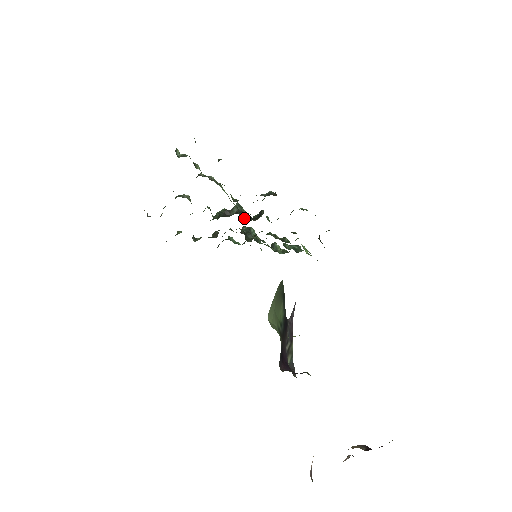
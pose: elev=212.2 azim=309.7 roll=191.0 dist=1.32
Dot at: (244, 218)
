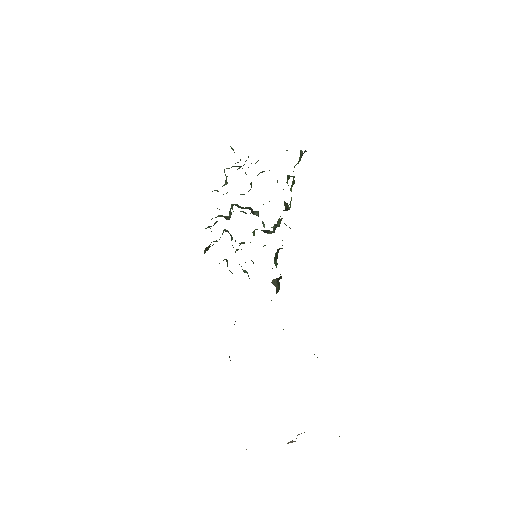
Dot at: (263, 224)
